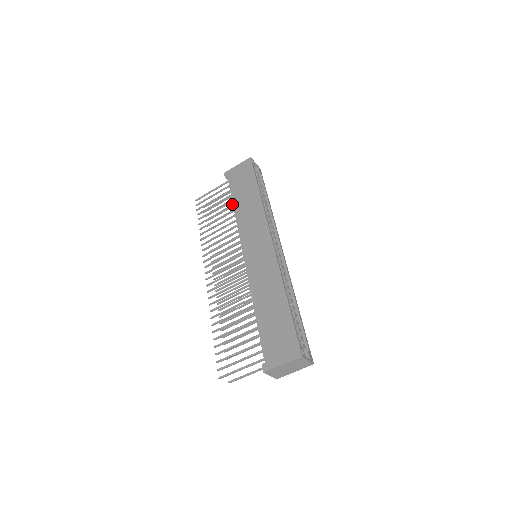
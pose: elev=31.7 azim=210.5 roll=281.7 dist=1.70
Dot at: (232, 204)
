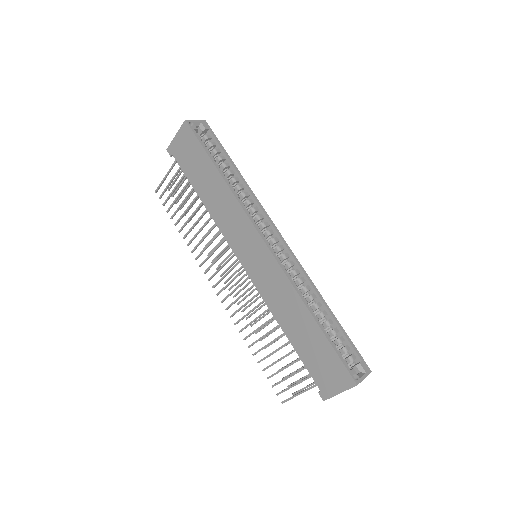
Dot at: (197, 194)
